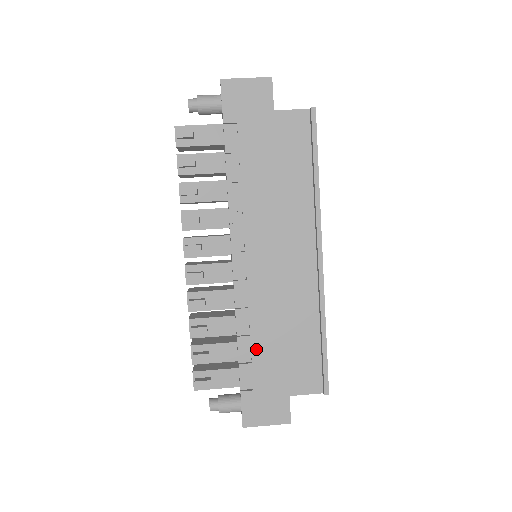
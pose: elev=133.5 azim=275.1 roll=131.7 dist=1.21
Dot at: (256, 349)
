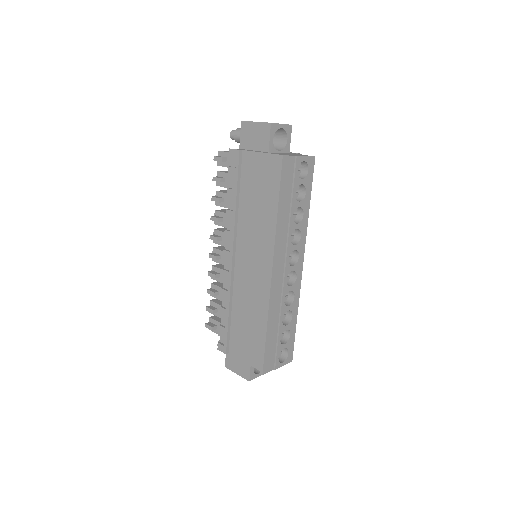
Dot at: (231, 320)
